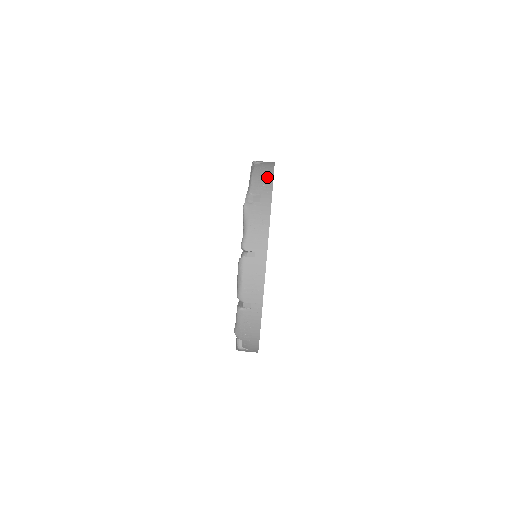
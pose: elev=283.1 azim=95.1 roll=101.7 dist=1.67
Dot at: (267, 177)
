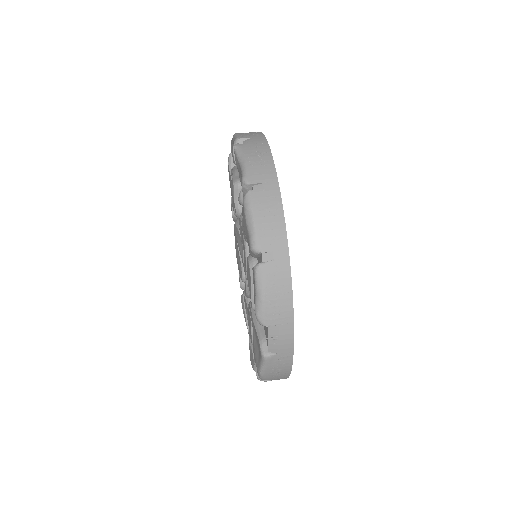
Dot at: (253, 132)
